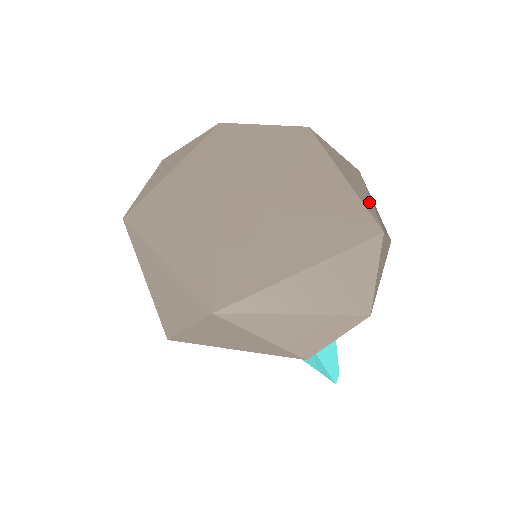
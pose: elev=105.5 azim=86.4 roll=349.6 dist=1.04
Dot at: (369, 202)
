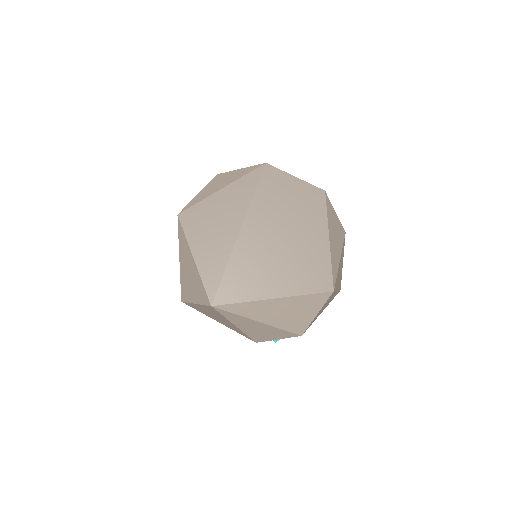
Dot at: (337, 264)
